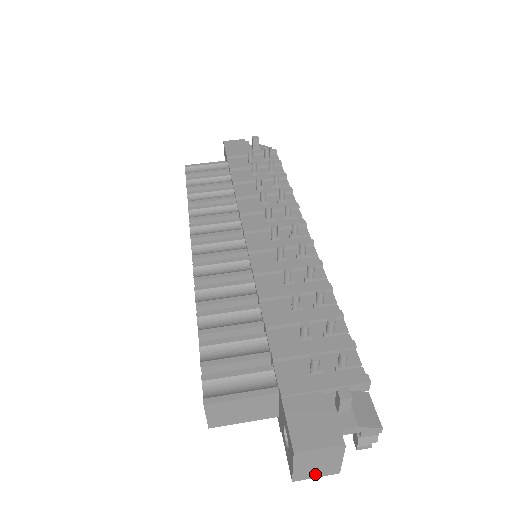
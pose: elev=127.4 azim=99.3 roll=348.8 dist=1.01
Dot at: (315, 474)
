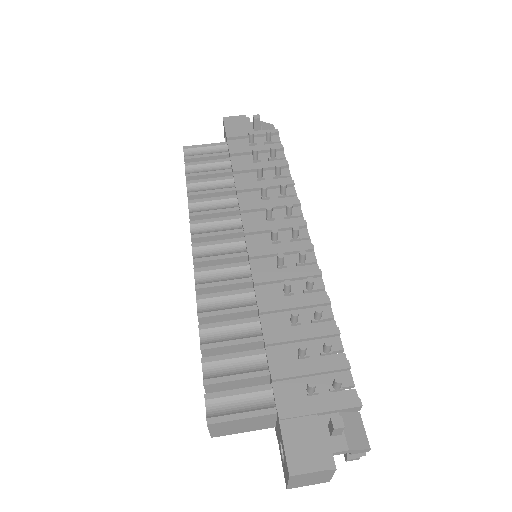
Dot at: (307, 484)
